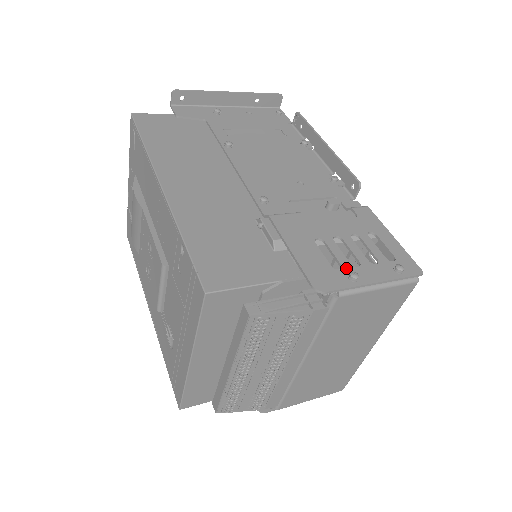
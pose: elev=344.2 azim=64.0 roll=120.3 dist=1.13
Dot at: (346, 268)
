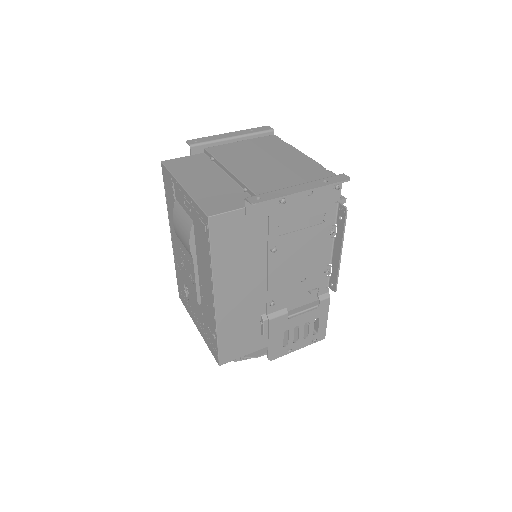
Dot at: (289, 345)
